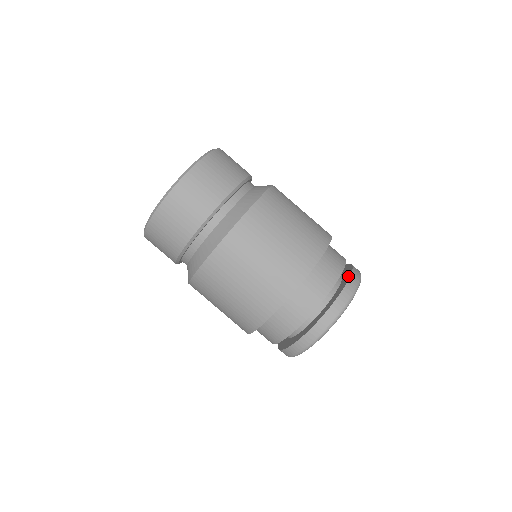
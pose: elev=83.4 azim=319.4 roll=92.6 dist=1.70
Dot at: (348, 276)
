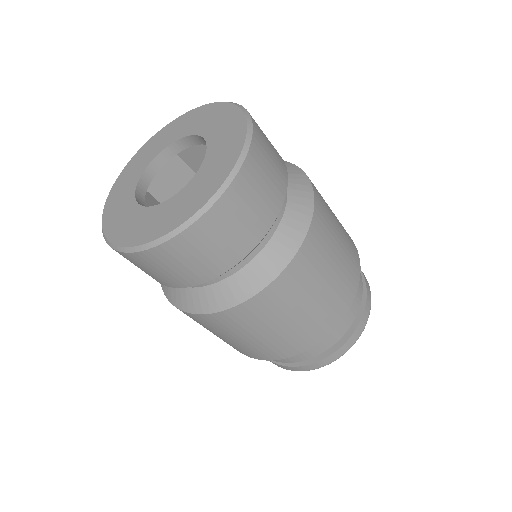
Dot at: (362, 303)
